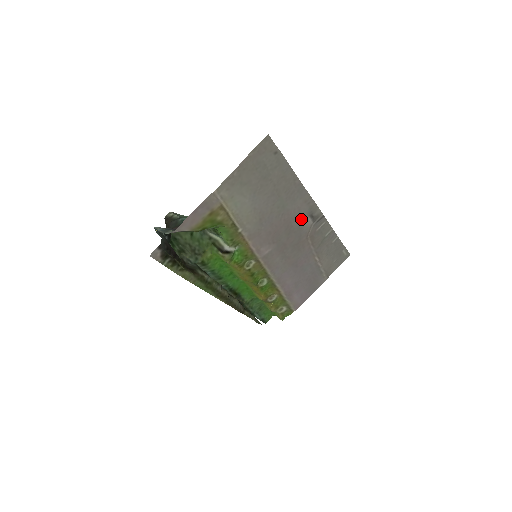
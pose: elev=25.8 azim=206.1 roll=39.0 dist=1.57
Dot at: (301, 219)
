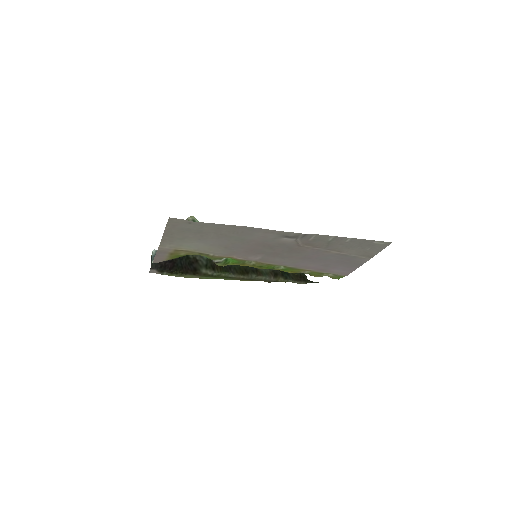
Dot at: (276, 240)
